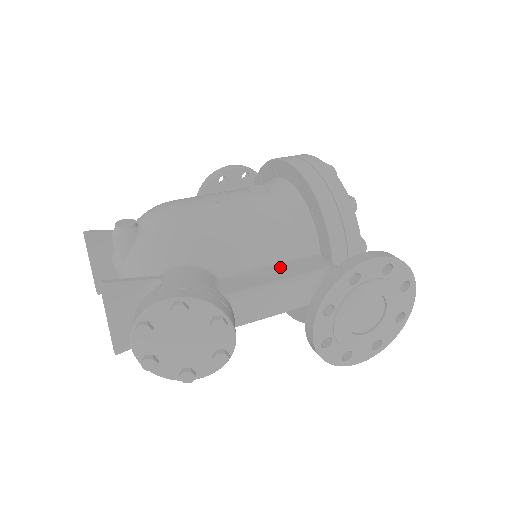
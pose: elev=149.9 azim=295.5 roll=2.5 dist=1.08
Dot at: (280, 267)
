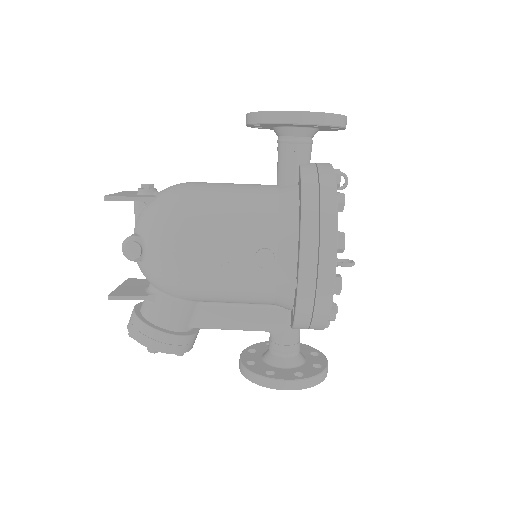
Dot at: (250, 312)
